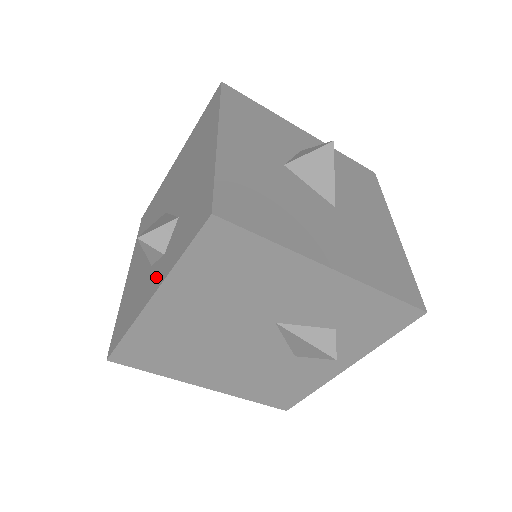
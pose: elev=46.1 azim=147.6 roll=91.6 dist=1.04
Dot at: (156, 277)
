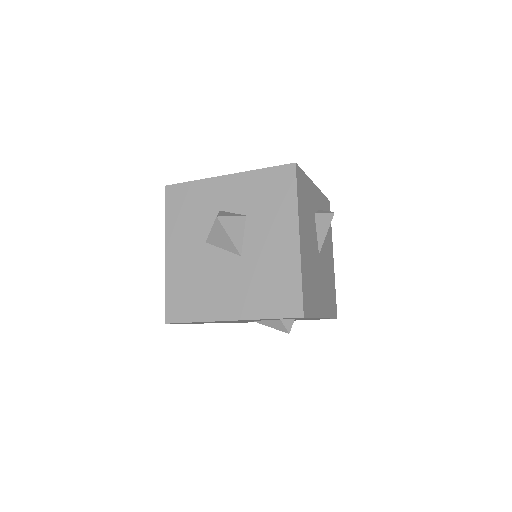
Dot at: occluded
